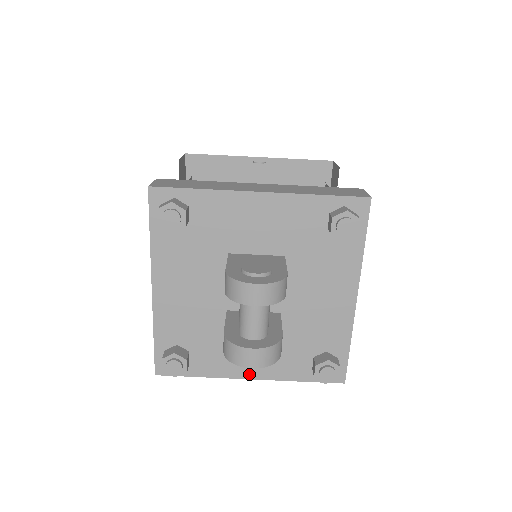
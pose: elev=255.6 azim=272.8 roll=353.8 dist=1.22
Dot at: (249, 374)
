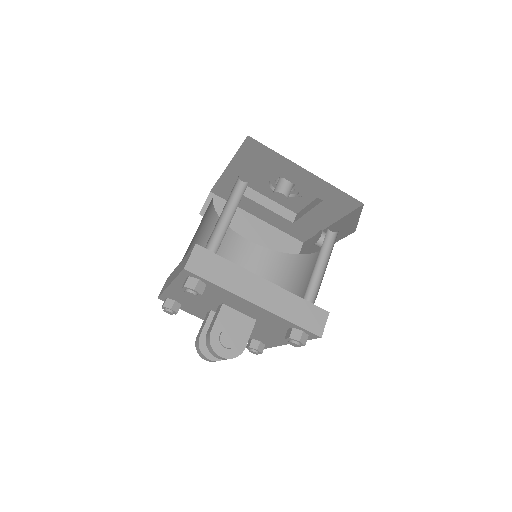
Dot at: occluded
